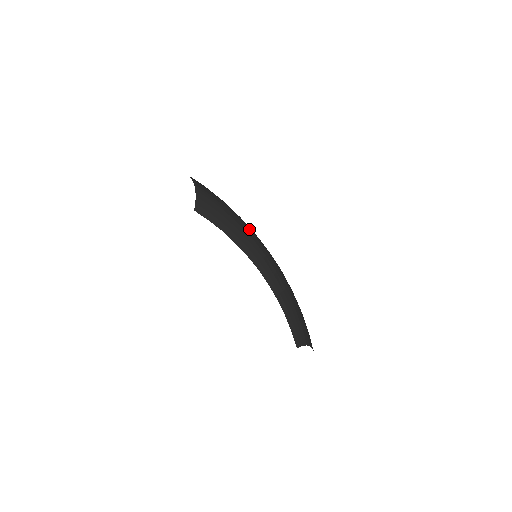
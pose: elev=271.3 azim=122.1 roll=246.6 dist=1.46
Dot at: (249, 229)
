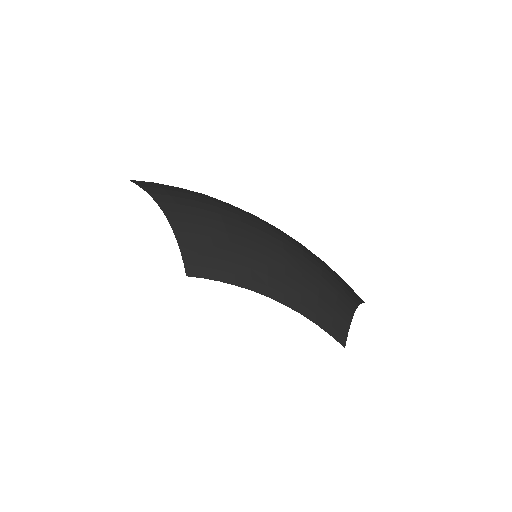
Dot at: (239, 241)
